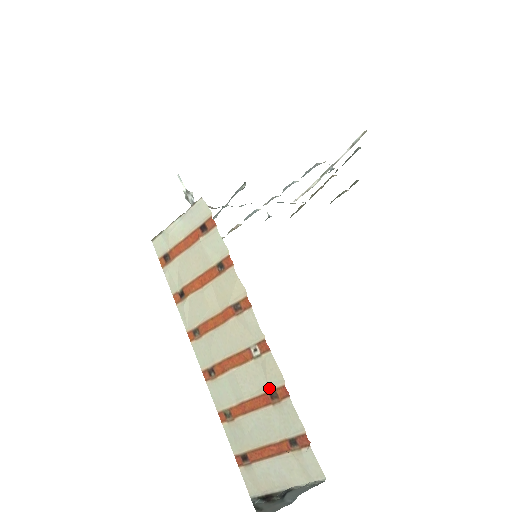
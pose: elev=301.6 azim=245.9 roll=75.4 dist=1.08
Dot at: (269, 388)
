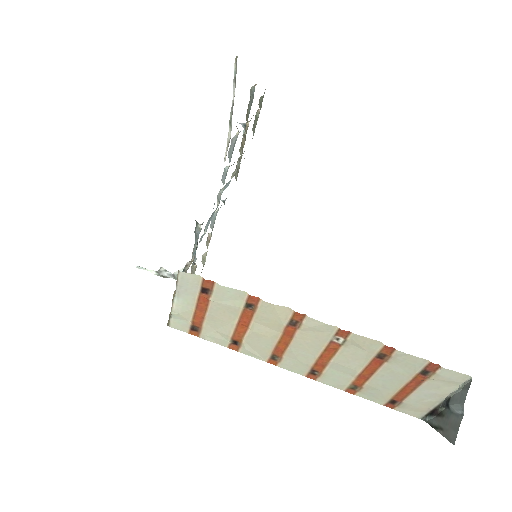
Dot at: (373, 354)
